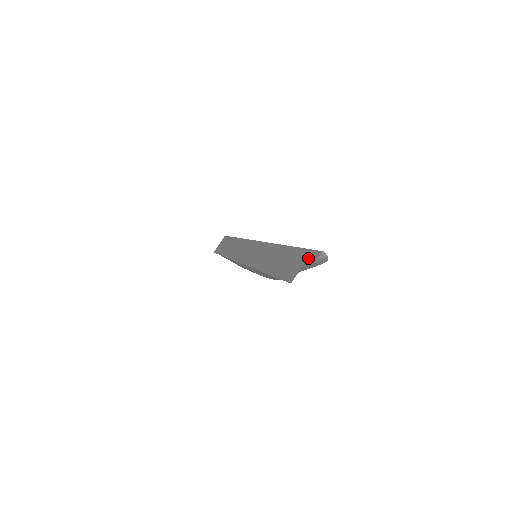
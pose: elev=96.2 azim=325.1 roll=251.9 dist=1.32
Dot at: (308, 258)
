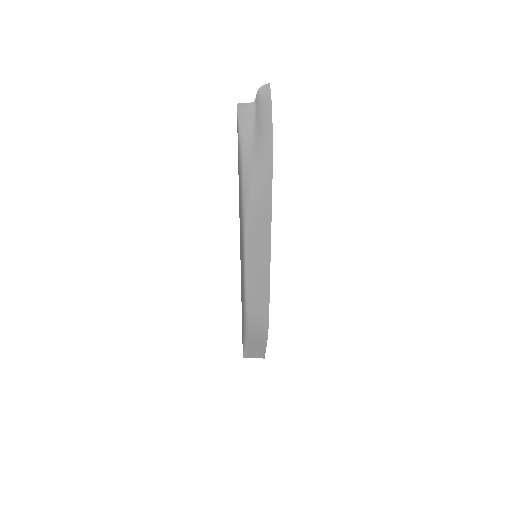
Dot at: (261, 102)
